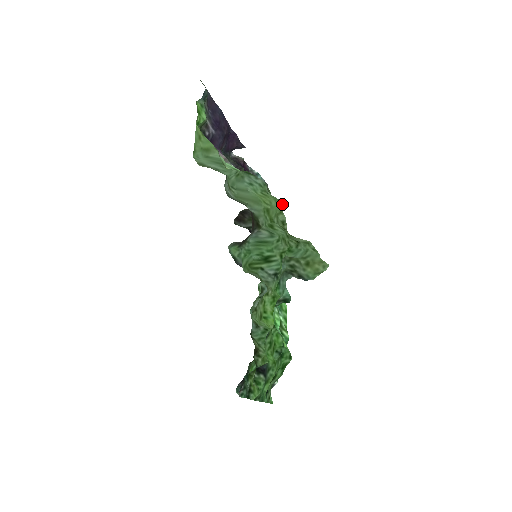
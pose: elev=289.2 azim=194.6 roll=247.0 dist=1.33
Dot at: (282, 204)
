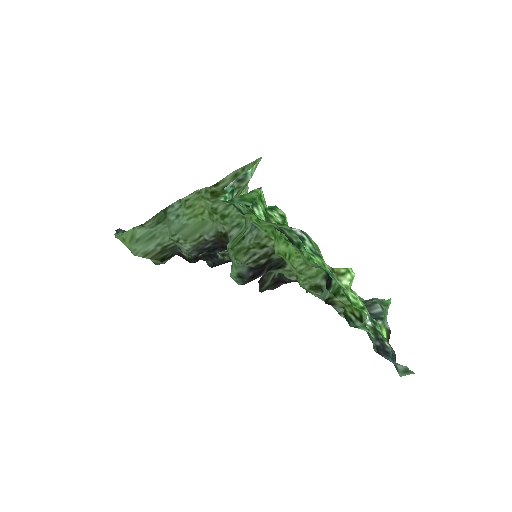
Dot at: (199, 190)
